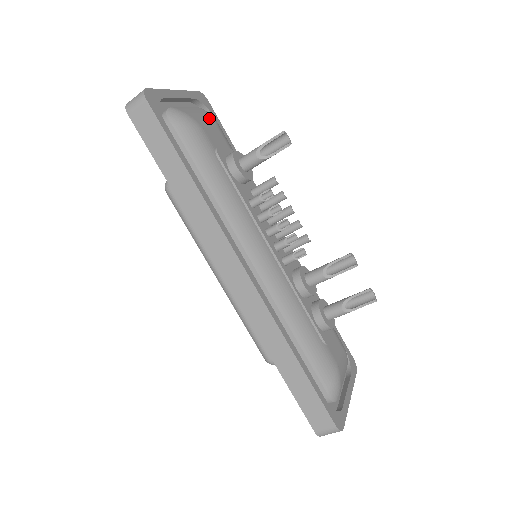
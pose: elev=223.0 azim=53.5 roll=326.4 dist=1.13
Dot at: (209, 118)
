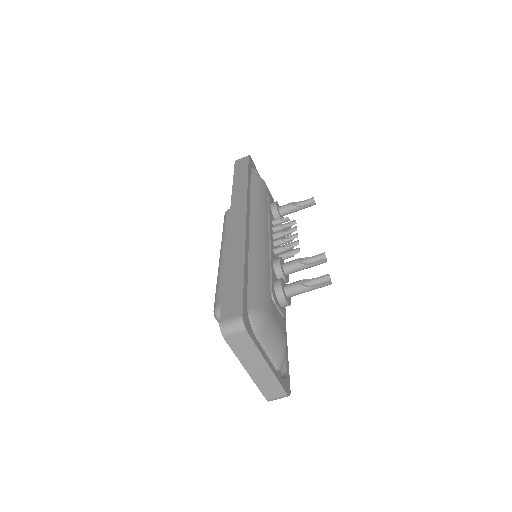
Dot at: occluded
